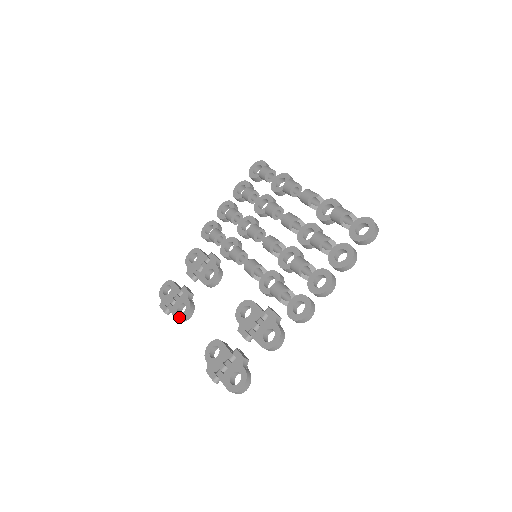
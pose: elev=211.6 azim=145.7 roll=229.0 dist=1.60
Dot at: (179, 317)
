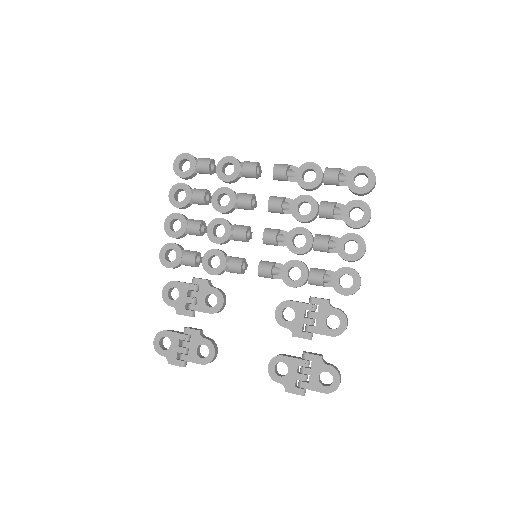
Dot at: (207, 361)
